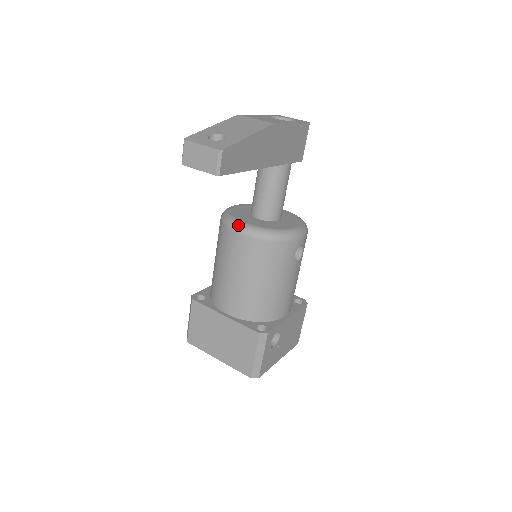
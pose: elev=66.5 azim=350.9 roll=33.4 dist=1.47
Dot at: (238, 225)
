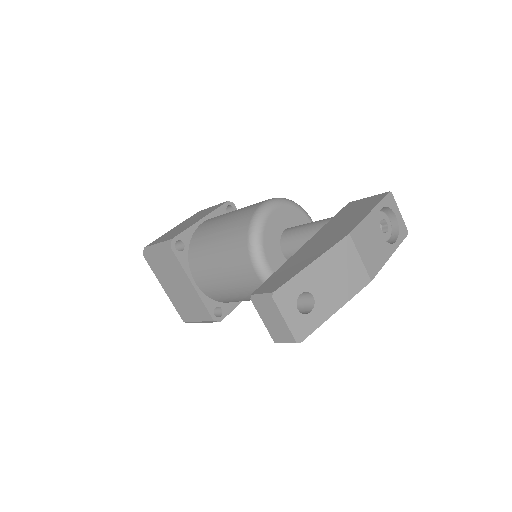
Dot at: (261, 266)
